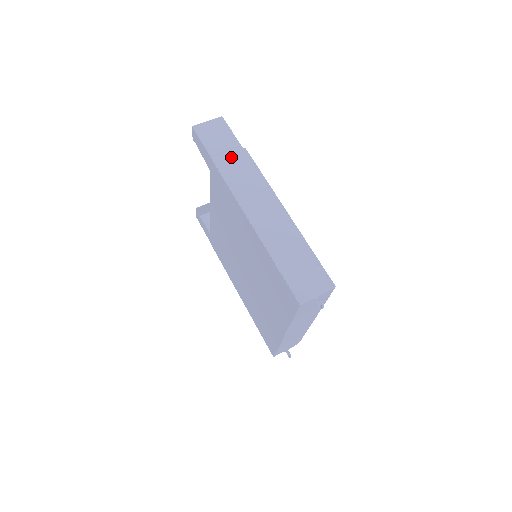
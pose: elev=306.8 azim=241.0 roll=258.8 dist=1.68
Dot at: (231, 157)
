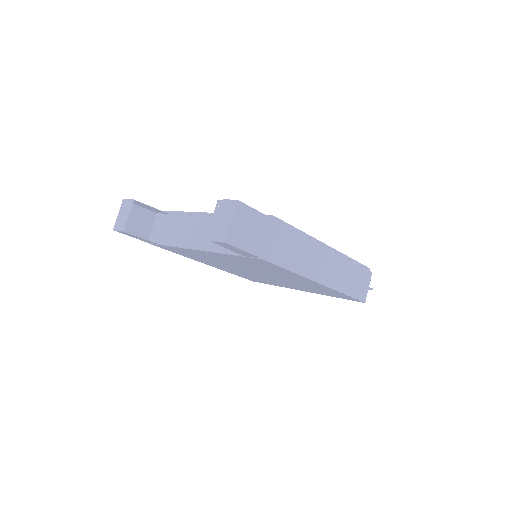
Dot at: (275, 241)
